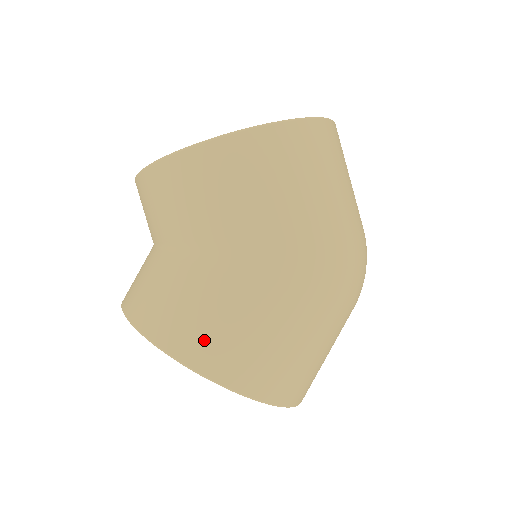
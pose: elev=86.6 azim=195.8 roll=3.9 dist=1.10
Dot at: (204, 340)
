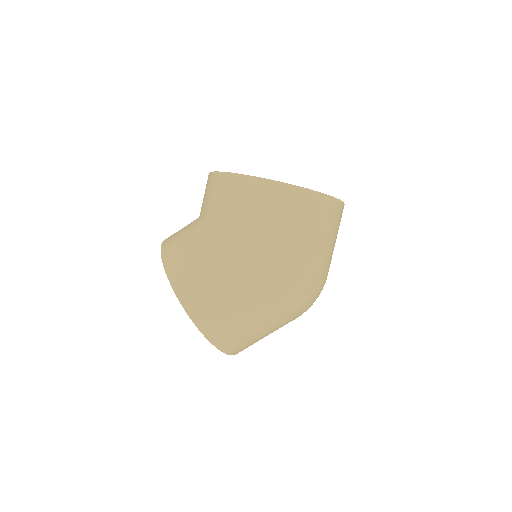
Dot at: (190, 282)
